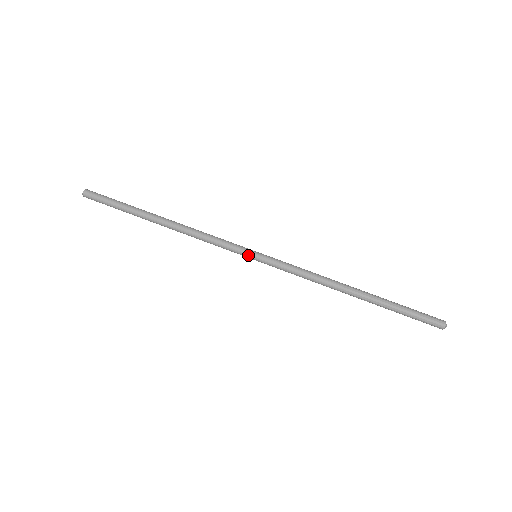
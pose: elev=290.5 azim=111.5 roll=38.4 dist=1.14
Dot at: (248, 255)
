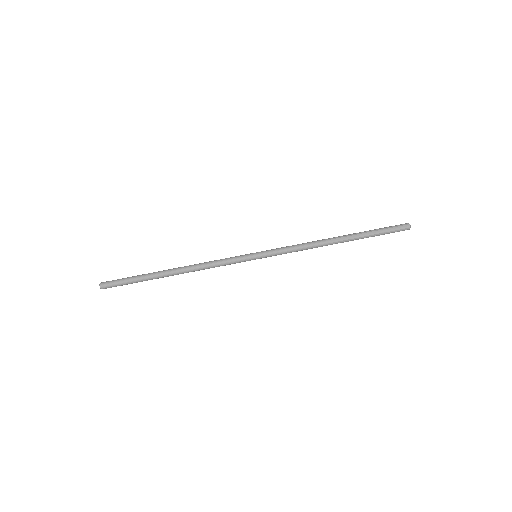
Dot at: (250, 258)
